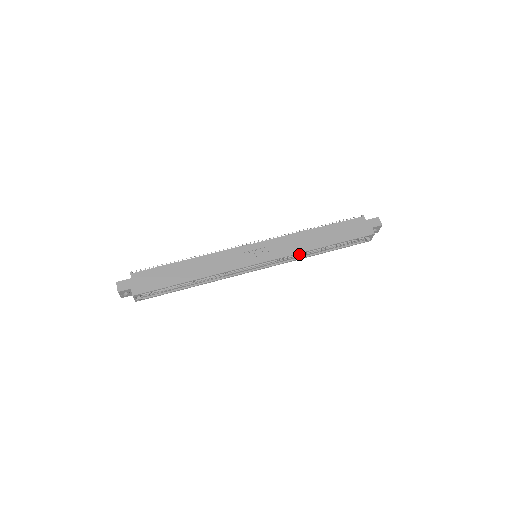
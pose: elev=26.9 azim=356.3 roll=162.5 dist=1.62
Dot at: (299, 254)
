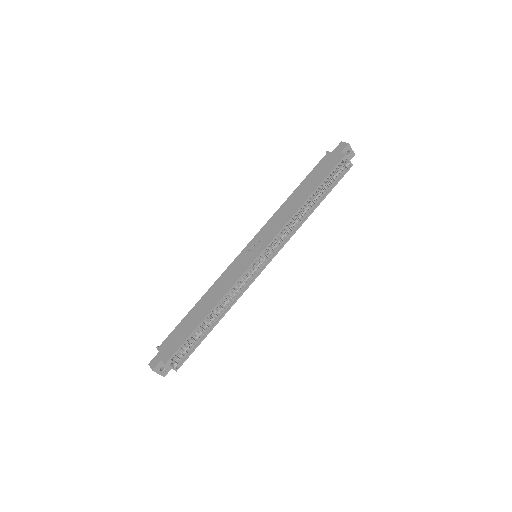
Dot at: (292, 225)
